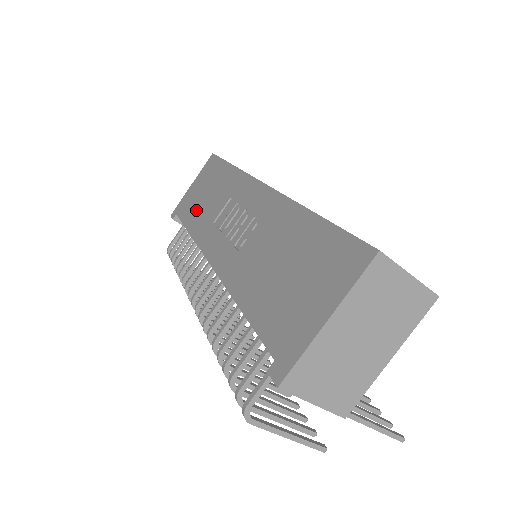
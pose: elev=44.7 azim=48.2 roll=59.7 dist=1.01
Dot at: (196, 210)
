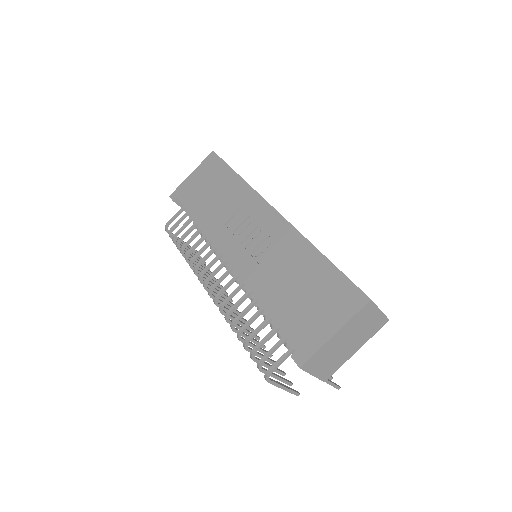
Dot at: (202, 204)
